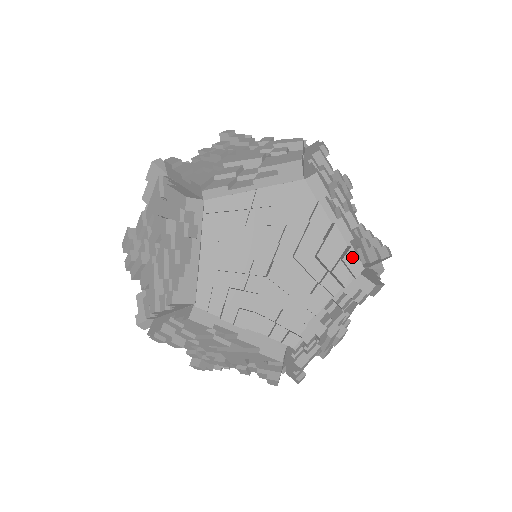
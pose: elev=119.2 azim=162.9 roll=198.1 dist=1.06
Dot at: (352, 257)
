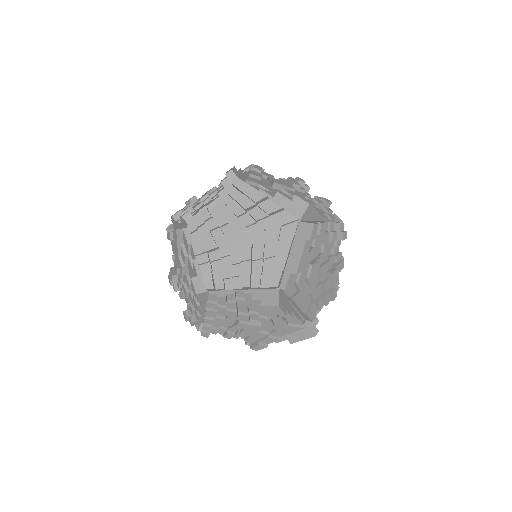
Dot at: occluded
